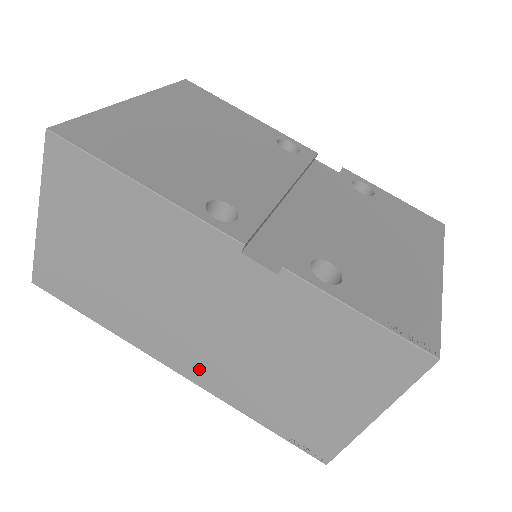
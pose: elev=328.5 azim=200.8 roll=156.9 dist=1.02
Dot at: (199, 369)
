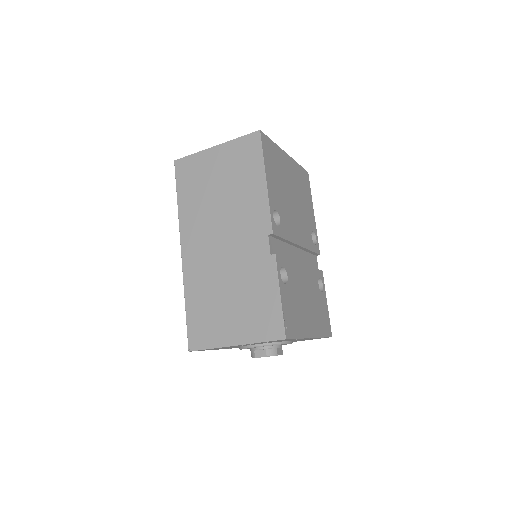
Dot at: (193, 260)
